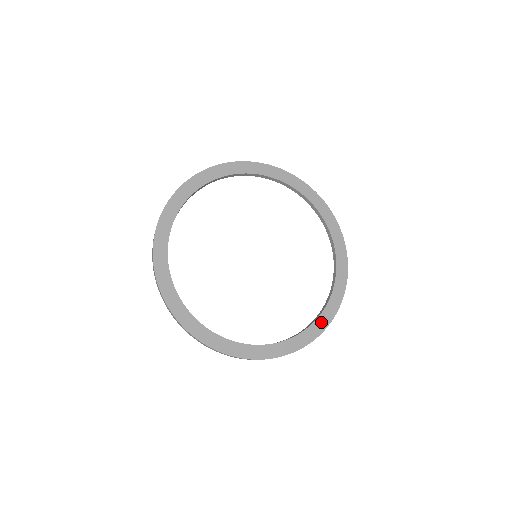
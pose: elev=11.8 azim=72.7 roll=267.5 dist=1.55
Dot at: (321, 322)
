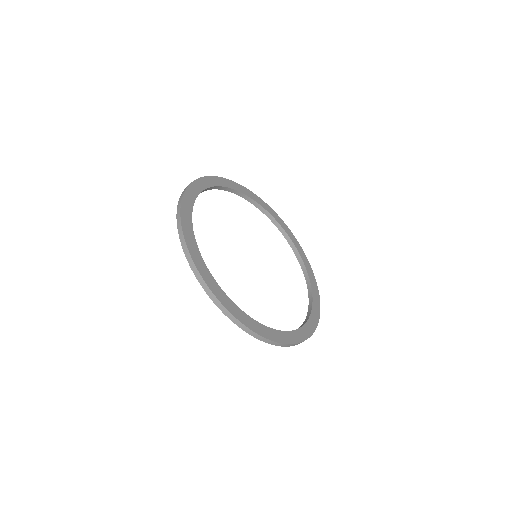
Dot at: (290, 336)
